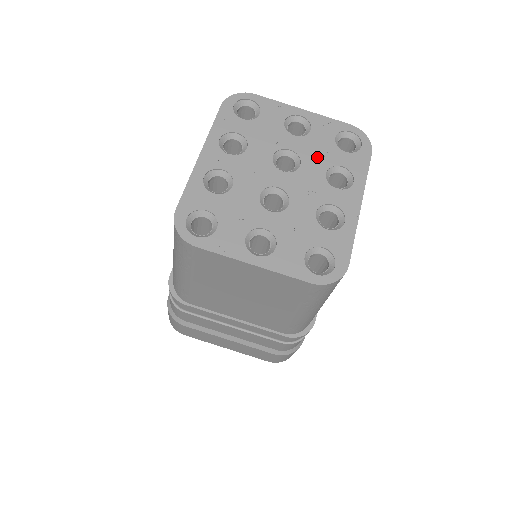
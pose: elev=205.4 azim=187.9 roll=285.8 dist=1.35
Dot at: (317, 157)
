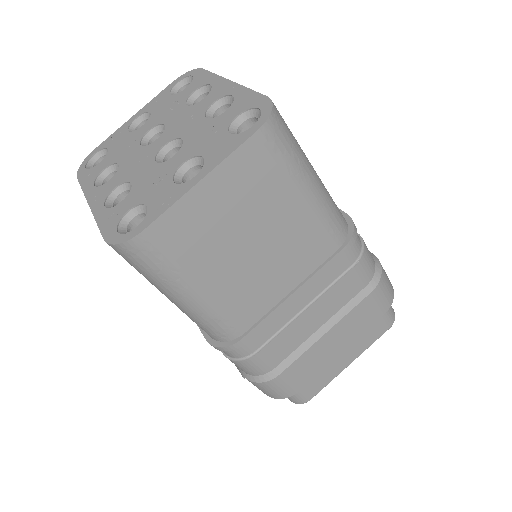
Dot at: (170, 110)
